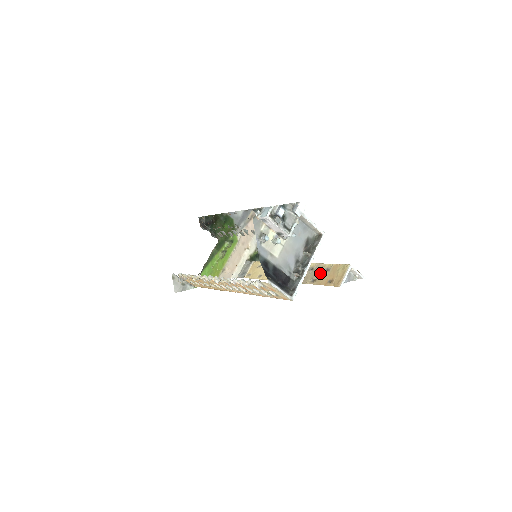
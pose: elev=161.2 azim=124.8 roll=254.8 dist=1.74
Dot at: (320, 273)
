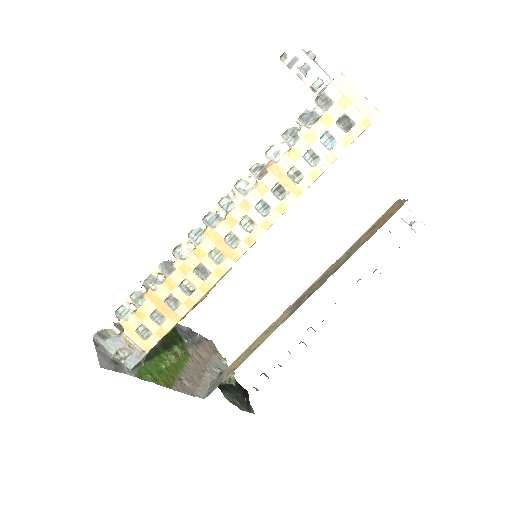
Dot at: (363, 238)
